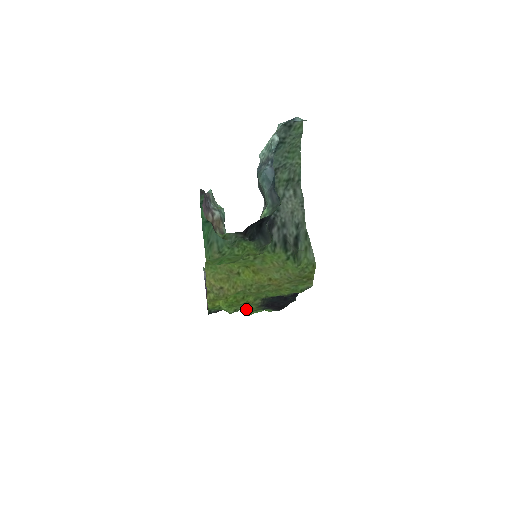
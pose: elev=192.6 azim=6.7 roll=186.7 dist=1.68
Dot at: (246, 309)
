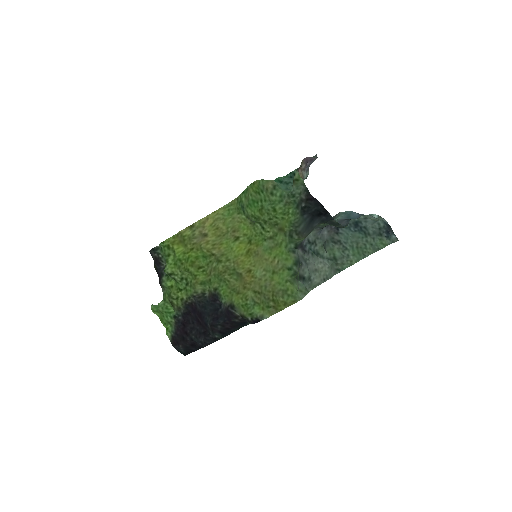
Dot at: (174, 291)
